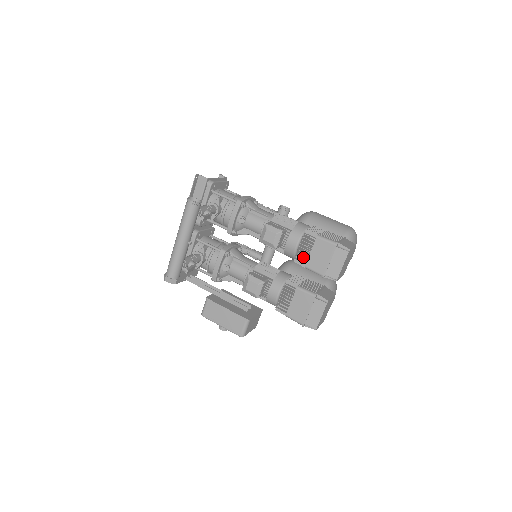
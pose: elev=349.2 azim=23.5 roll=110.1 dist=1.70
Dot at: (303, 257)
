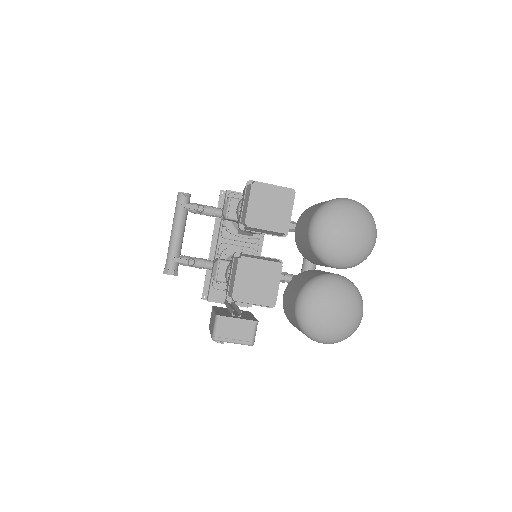
Dot at: occluded
